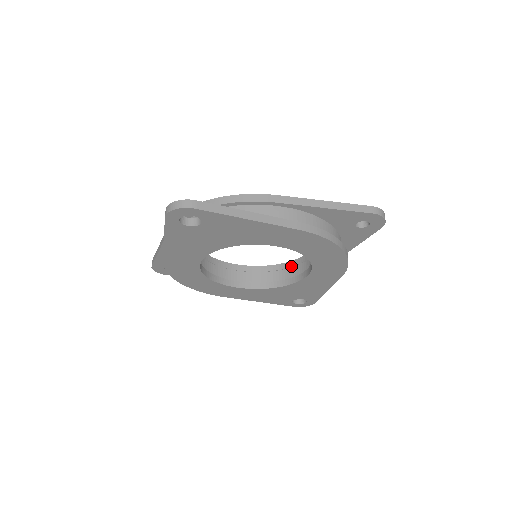
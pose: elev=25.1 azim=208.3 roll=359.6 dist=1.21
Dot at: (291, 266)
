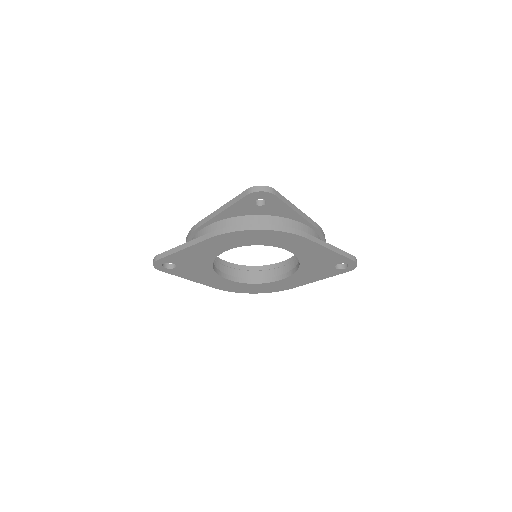
Dot at: occluded
